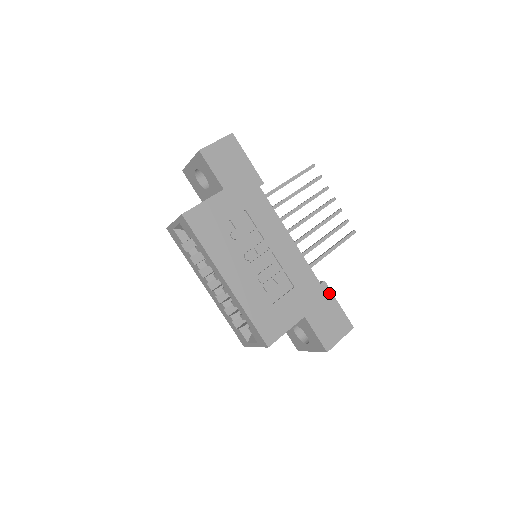
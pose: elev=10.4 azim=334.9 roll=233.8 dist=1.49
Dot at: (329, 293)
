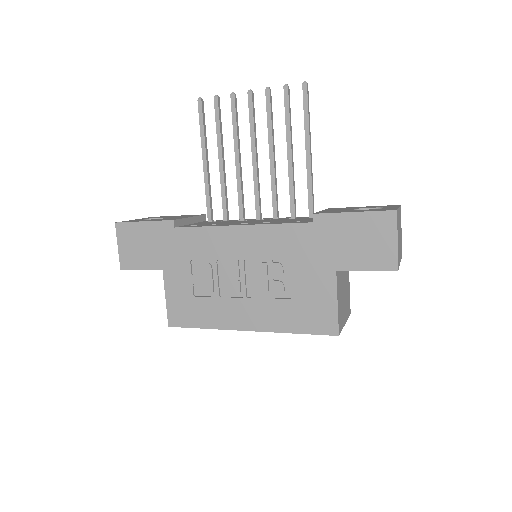
Dot at: (331, 218)
